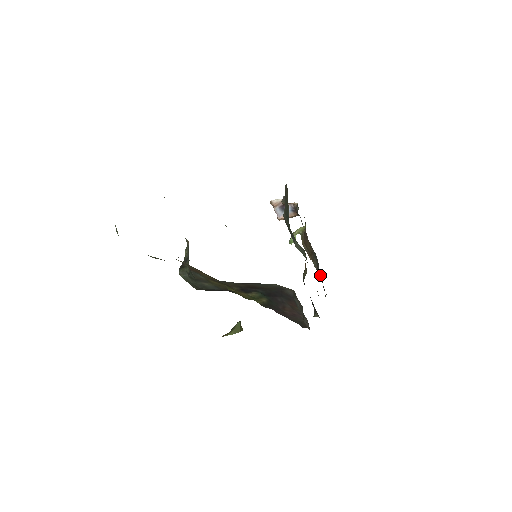
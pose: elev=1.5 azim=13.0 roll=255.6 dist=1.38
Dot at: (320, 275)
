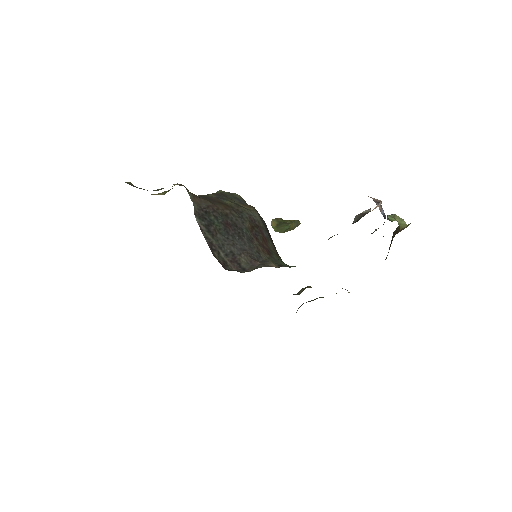
Dot at: occluded
